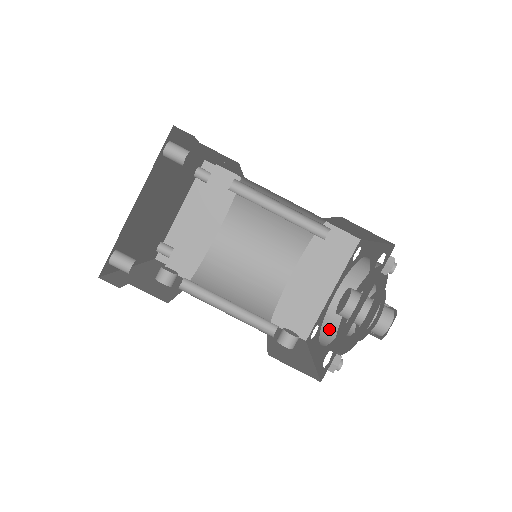
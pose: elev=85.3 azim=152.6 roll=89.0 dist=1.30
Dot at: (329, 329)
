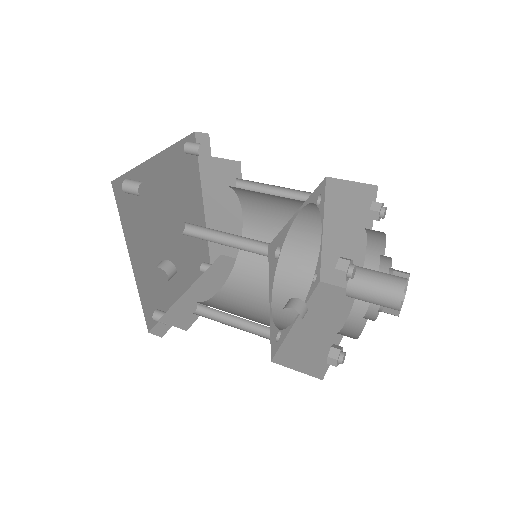
Dot at: occluded
